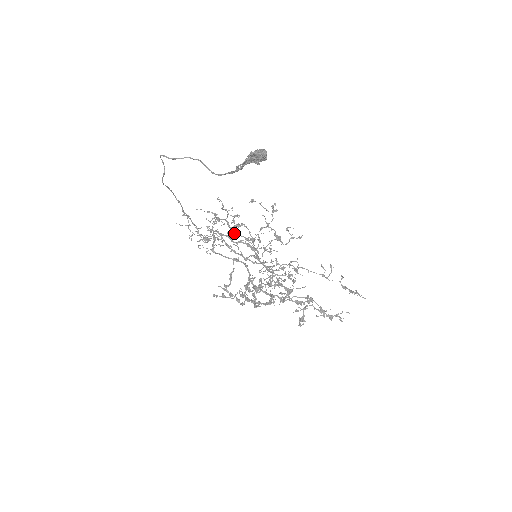
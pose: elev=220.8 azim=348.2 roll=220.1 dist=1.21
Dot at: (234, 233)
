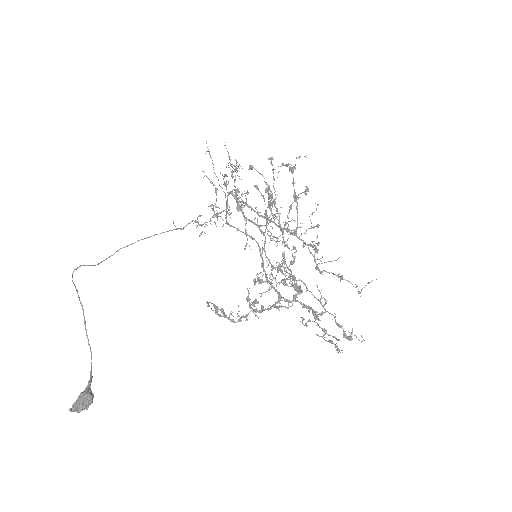
Dot at: occluded
